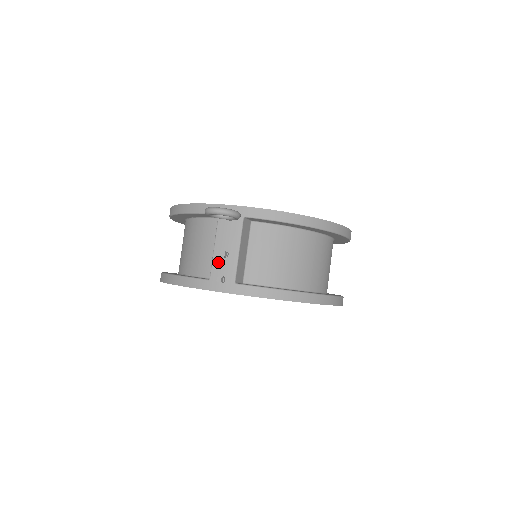
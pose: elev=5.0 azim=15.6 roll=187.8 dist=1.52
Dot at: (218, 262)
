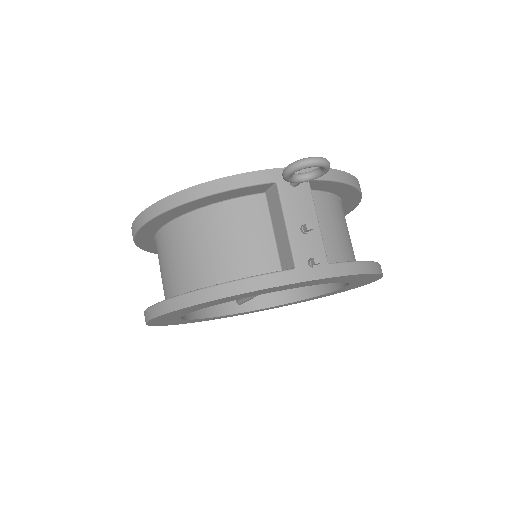
Dot at: (299, 242)
